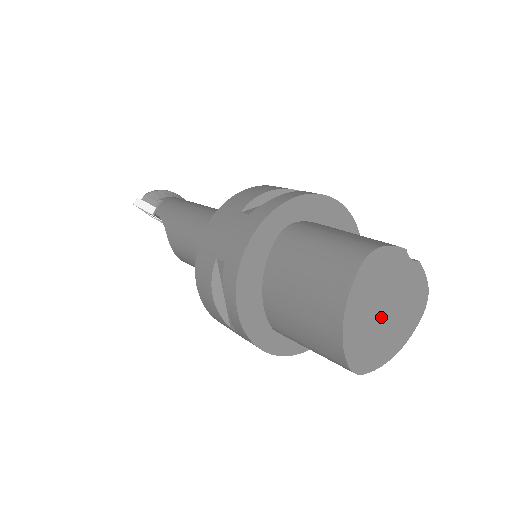
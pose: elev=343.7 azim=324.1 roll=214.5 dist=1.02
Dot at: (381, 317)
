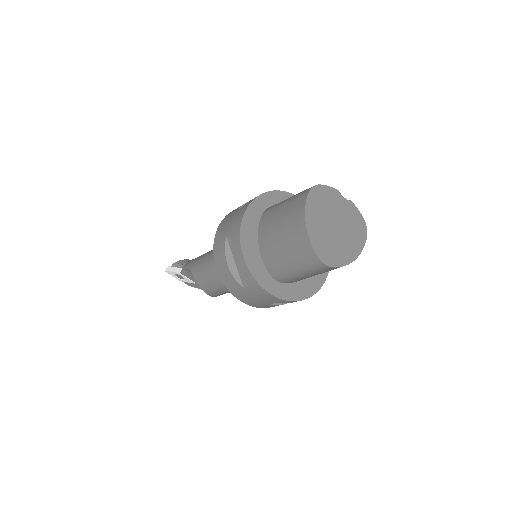
Dot at: (333, 230)
